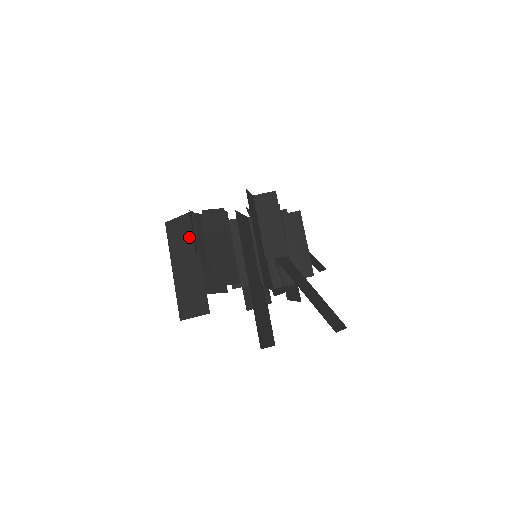
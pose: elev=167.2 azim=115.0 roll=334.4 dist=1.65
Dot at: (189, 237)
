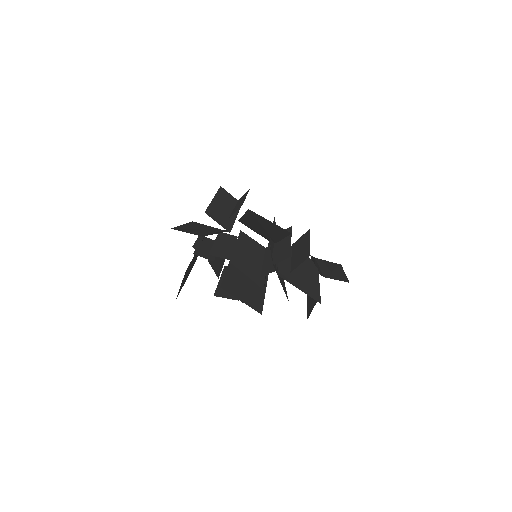
Dot at: occluded
